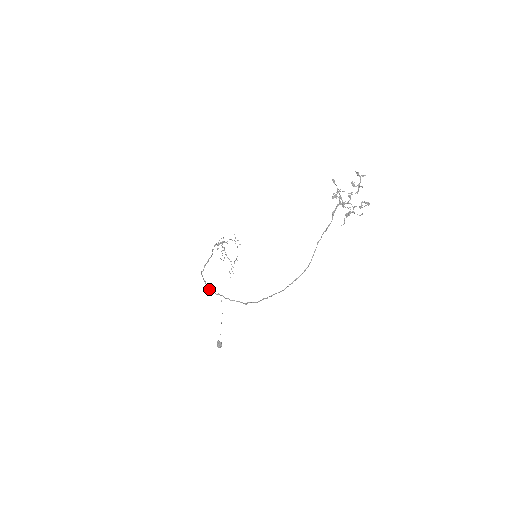
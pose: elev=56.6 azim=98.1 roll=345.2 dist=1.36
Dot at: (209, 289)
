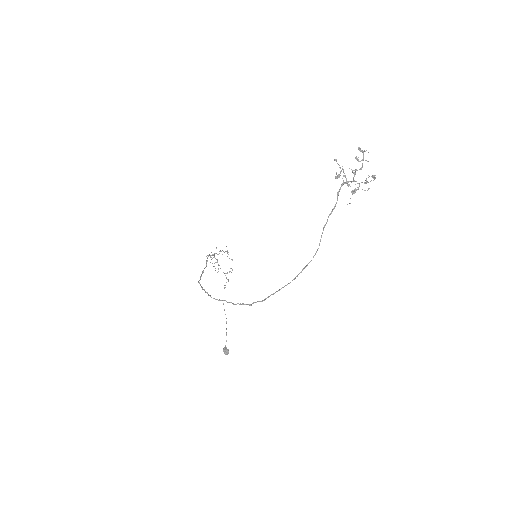
Dot at: occluded
